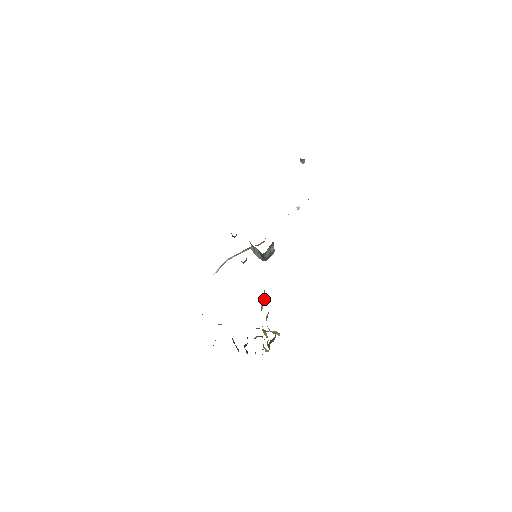
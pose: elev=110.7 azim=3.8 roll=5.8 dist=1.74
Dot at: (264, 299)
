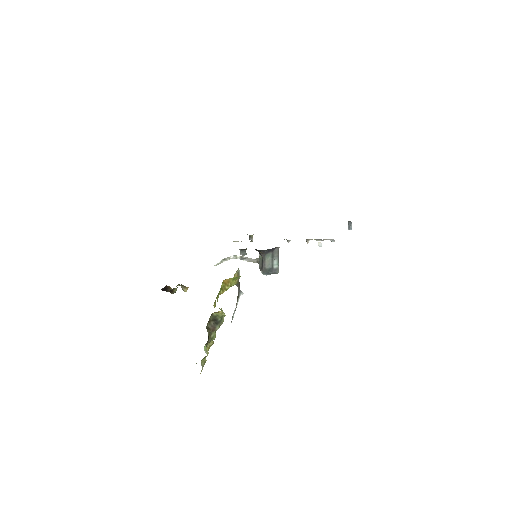
Dot at: occluded
